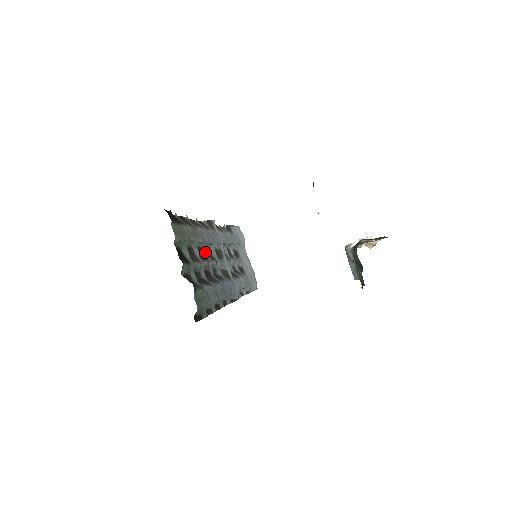
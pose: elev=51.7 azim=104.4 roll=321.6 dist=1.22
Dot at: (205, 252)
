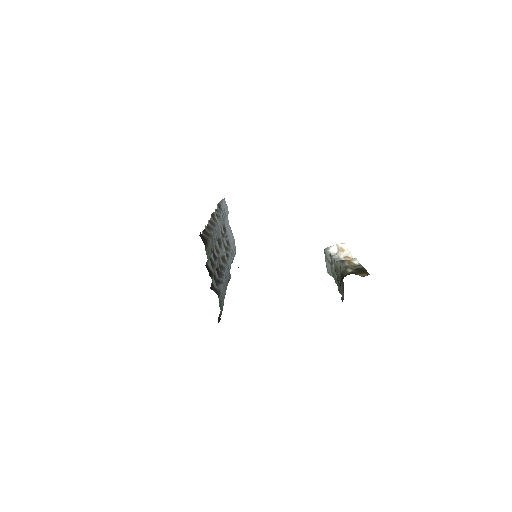
Dot at: (214, 249)
